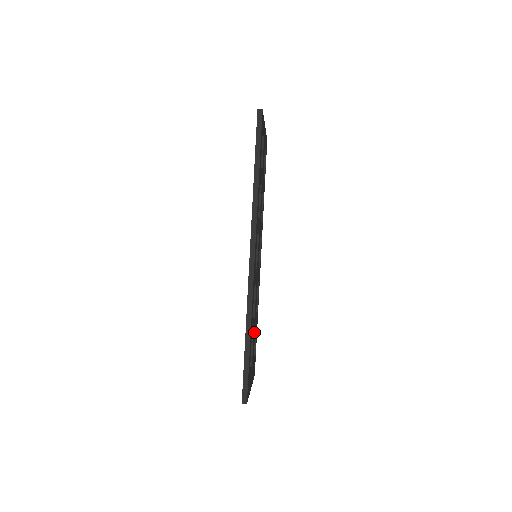
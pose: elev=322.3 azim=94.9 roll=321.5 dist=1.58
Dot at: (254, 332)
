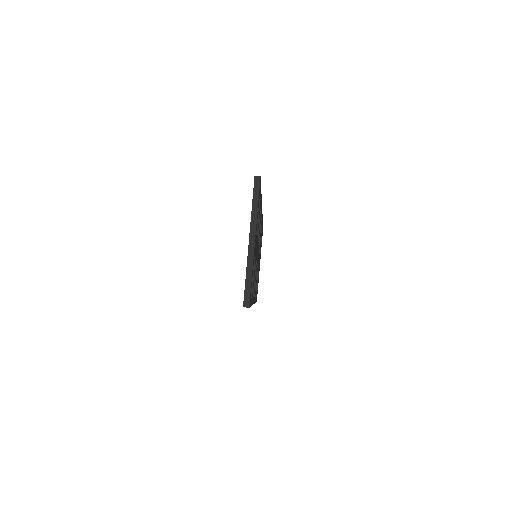
Dot at: occluded
